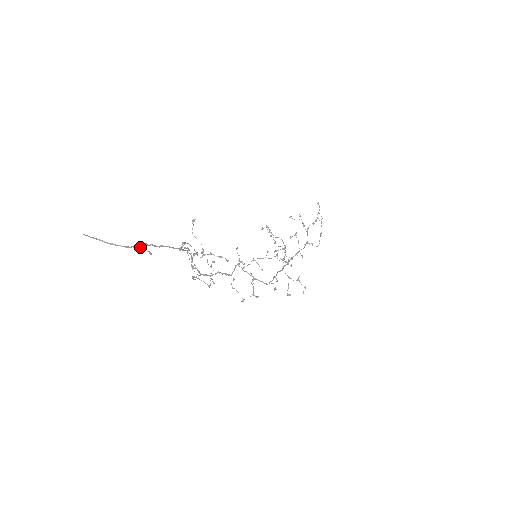
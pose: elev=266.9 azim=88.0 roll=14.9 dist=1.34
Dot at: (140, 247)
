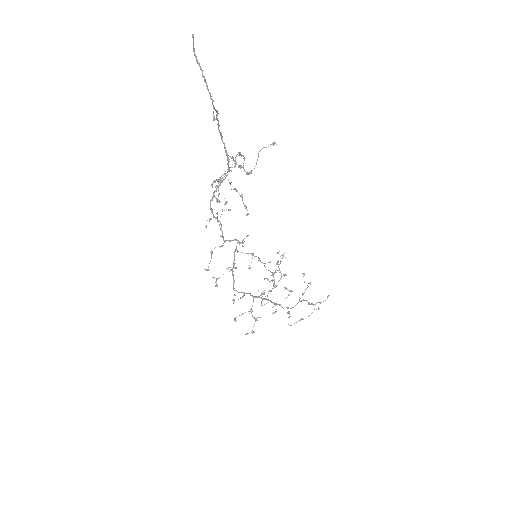
Dot at: (213, 105)
